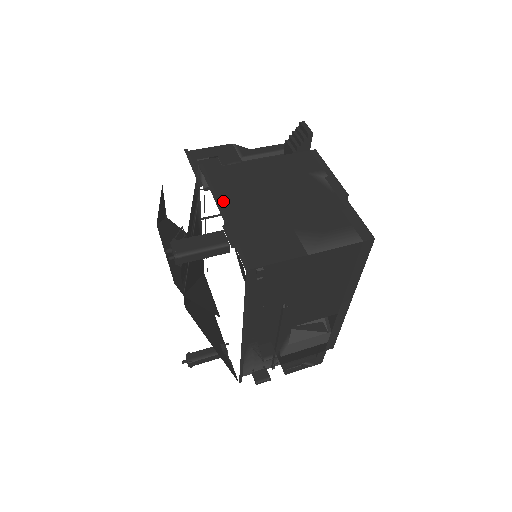
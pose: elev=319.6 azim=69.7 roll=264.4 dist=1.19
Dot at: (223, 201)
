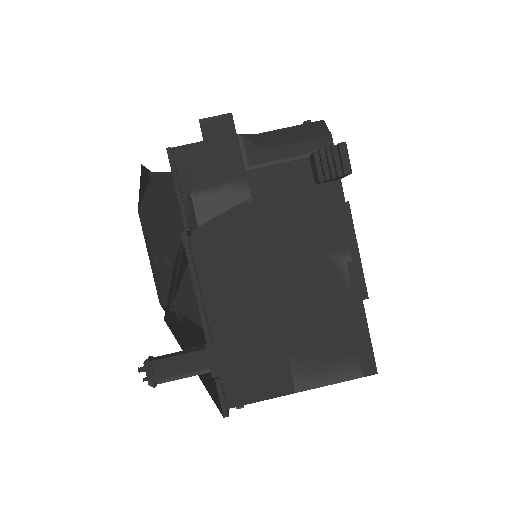
Dot at: (209, 301)
